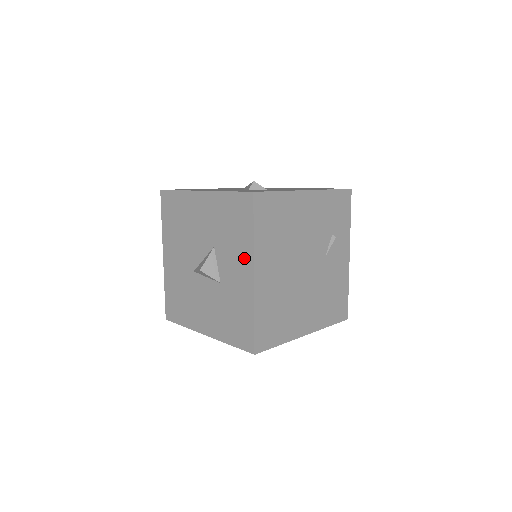
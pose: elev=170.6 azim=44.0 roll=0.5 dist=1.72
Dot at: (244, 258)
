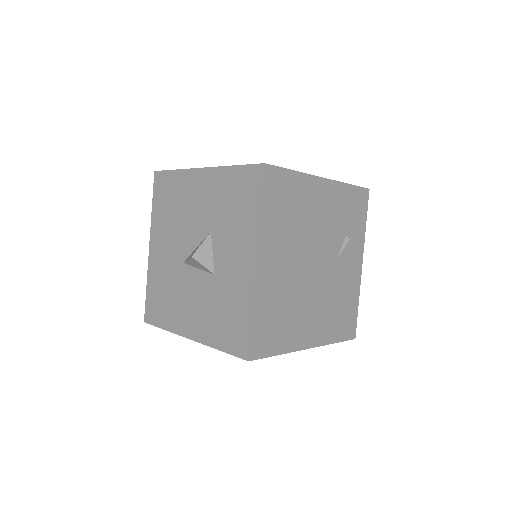
Dot at: (246, 242)
